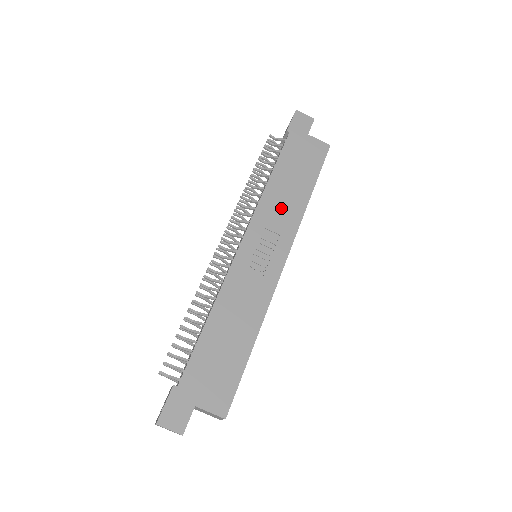
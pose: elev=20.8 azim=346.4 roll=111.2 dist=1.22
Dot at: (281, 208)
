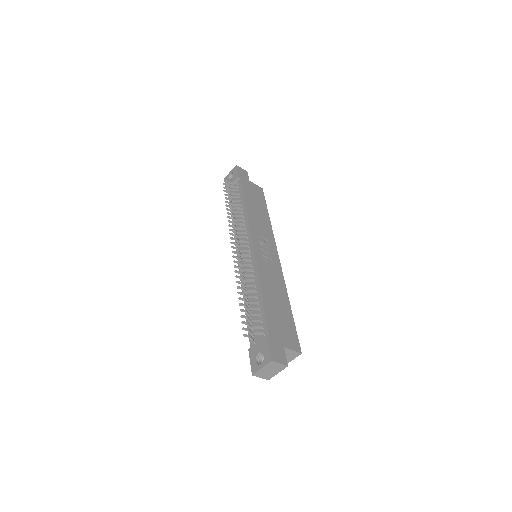
Dot at: (260, 224)
